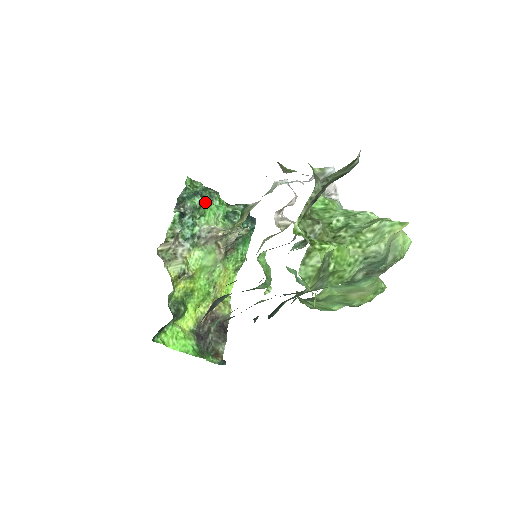
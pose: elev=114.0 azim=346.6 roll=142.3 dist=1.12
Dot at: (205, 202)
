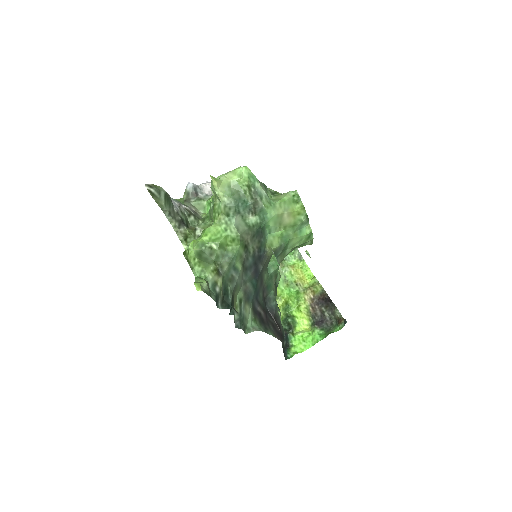
Dot at: occluded
